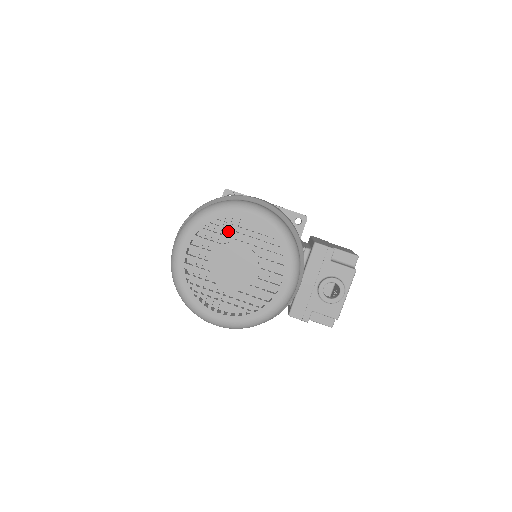
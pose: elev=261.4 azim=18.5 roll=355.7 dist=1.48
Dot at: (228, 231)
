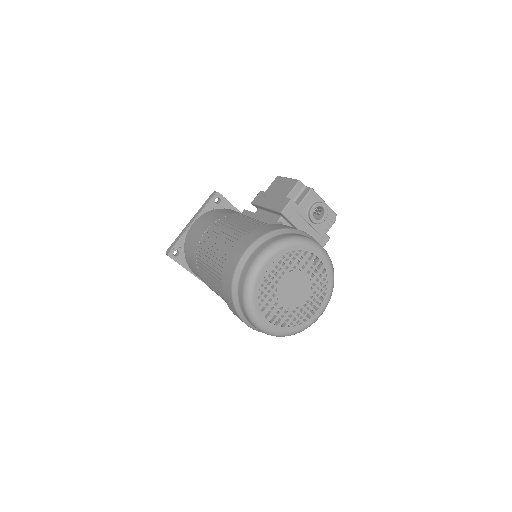
Dot at: (269, 287)
